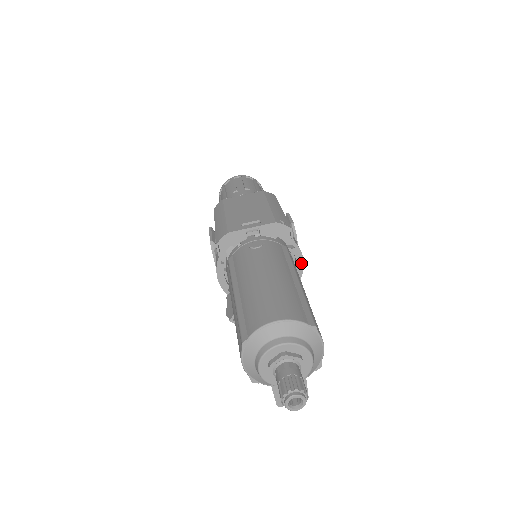
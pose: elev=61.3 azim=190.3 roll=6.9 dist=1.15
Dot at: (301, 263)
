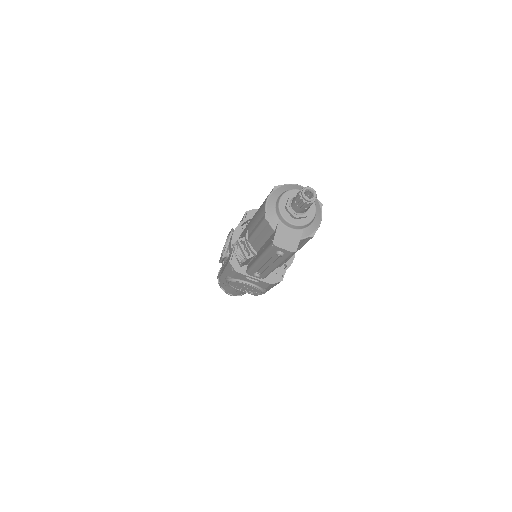
Dot at: (292, 259)
